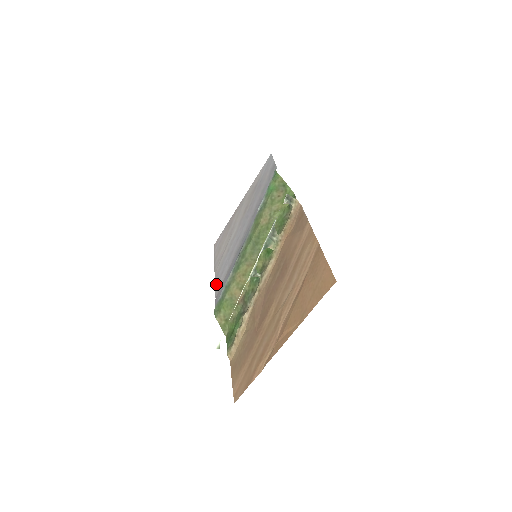
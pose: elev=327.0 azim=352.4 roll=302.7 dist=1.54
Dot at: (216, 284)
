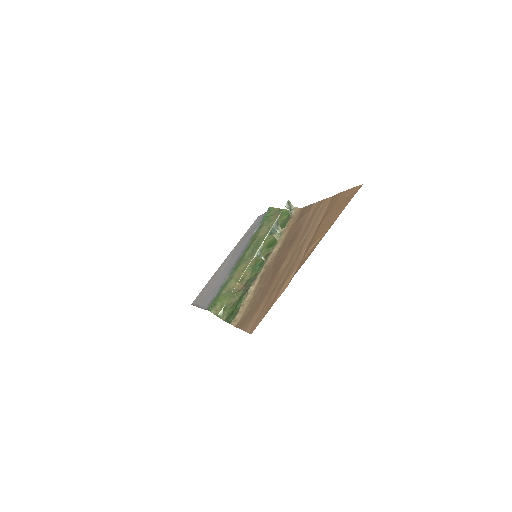
Dot at: (203, 305)
